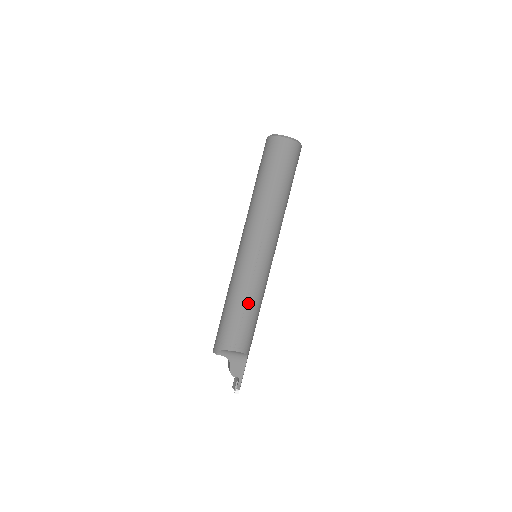
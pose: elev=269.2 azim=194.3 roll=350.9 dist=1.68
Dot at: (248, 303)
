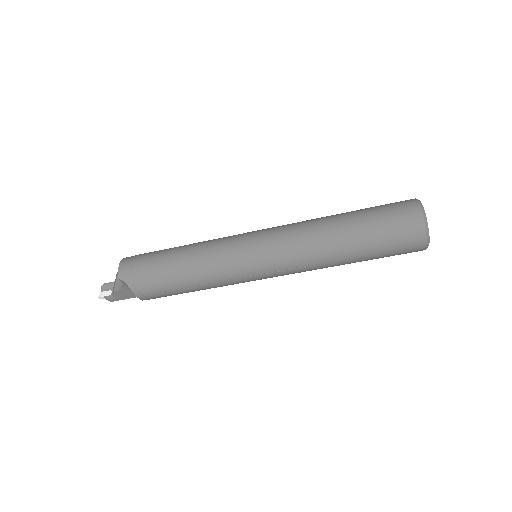
Dot at: (197, 287)
